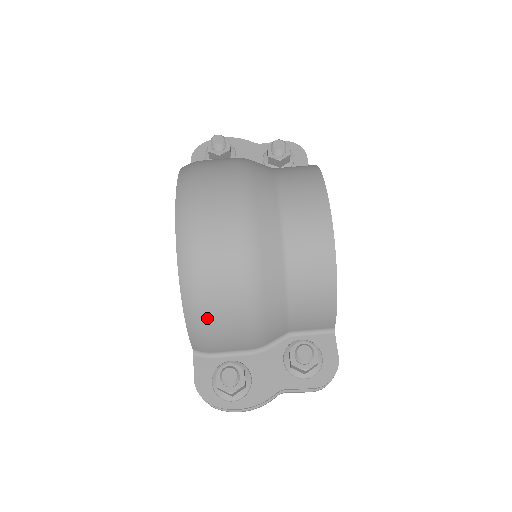
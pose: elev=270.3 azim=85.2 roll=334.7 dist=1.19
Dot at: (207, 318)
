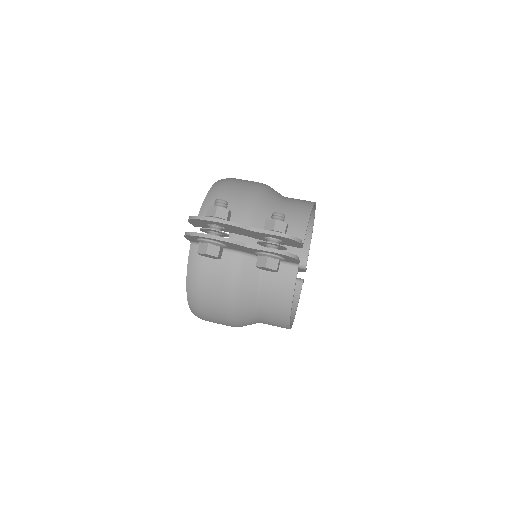
Dot at: (222, 193)
